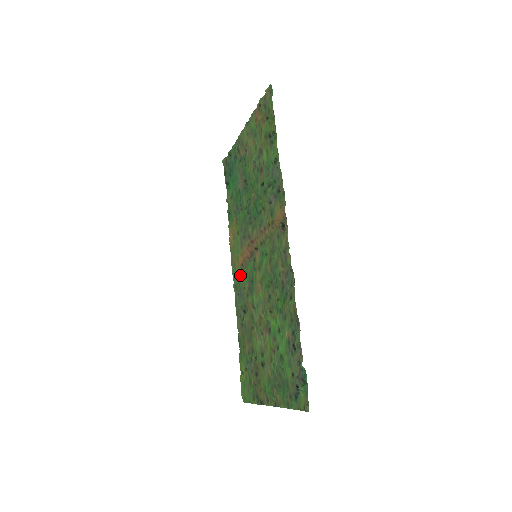
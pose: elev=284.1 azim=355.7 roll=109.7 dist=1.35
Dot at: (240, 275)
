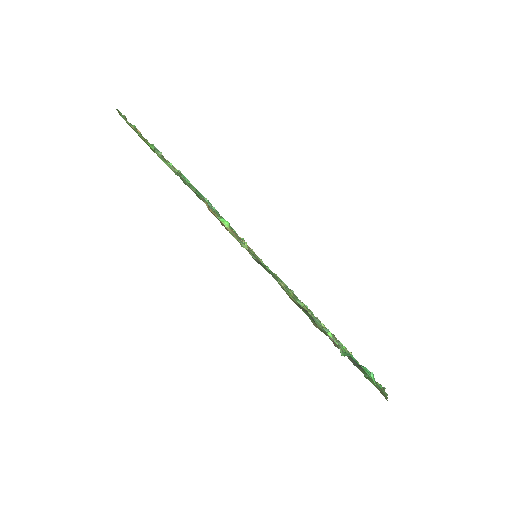
Dot at: occluded
